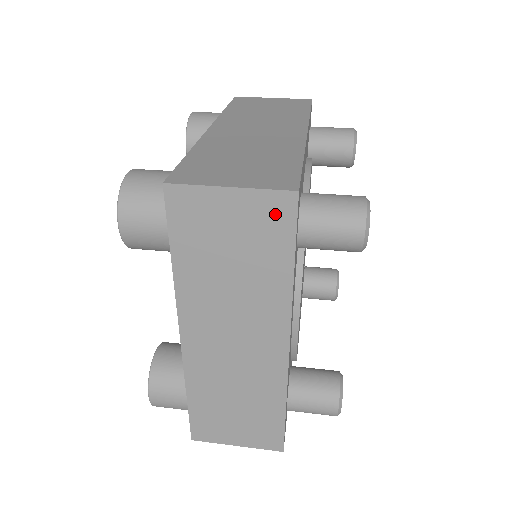
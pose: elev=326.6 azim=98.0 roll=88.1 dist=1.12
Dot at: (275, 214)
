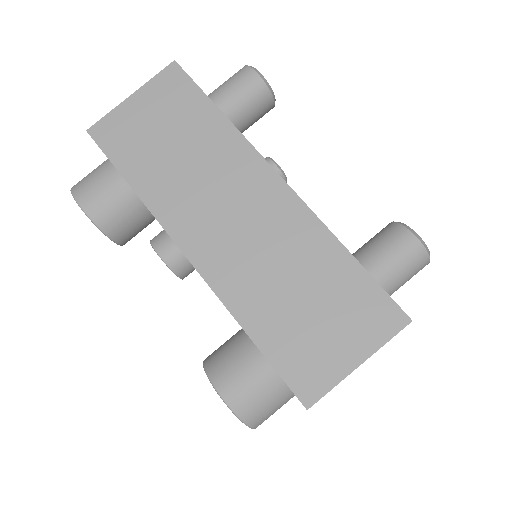
Dot at: occluded
